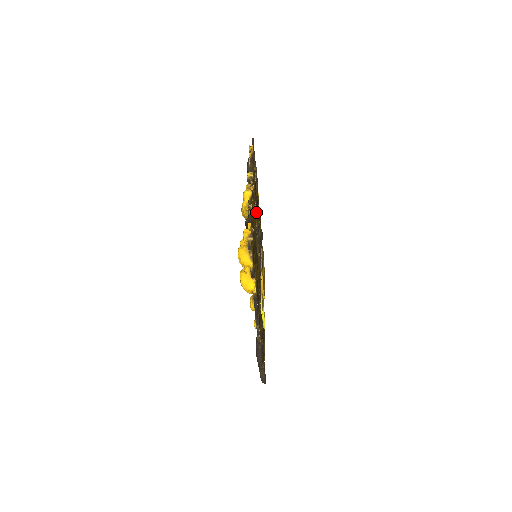
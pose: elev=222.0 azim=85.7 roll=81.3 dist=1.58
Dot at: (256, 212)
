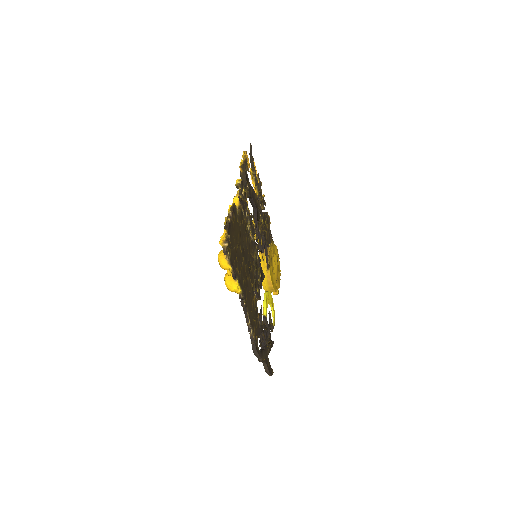
Dot at: (255, 214)
